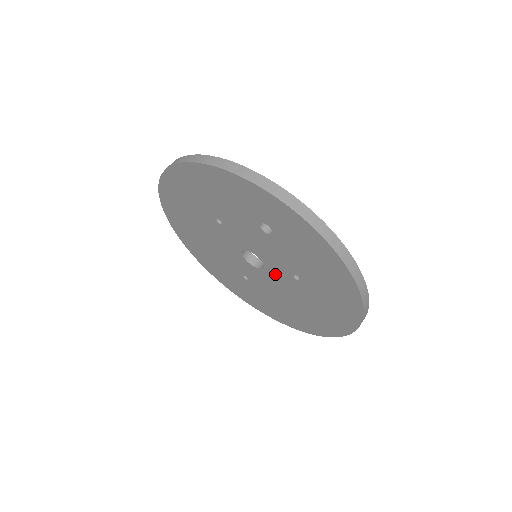
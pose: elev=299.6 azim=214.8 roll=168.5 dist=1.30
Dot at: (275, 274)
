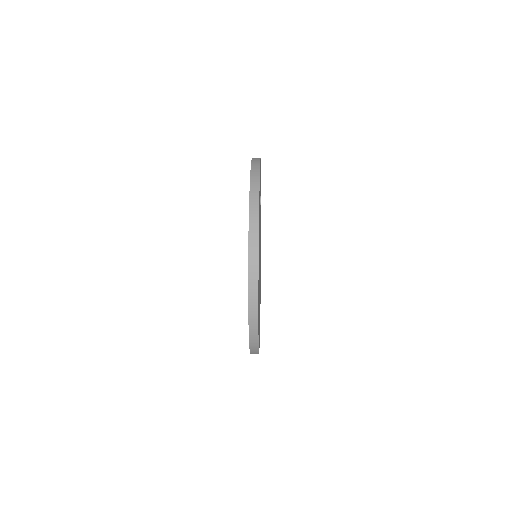
Dot at: occluded
